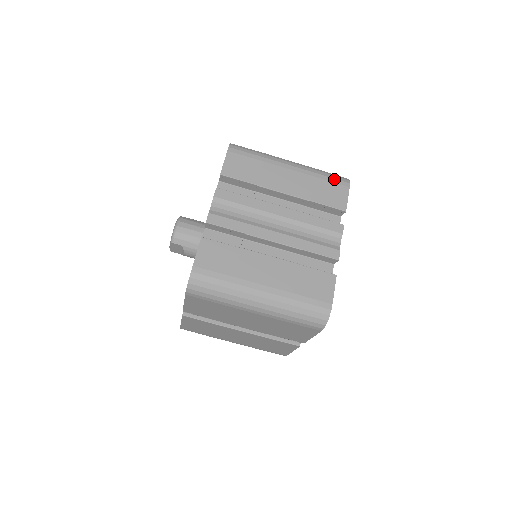
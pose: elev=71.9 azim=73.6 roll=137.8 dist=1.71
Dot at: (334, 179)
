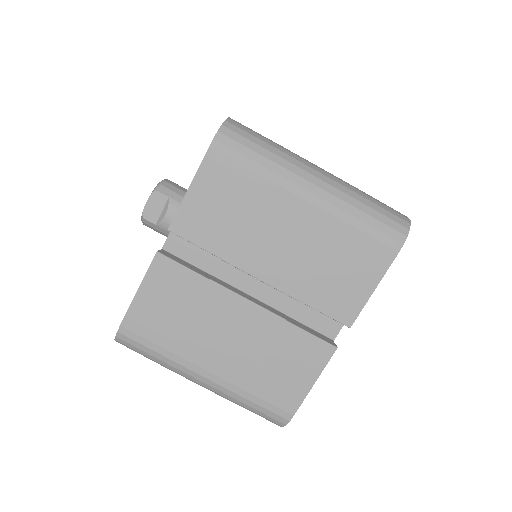
Dot at: occluded
